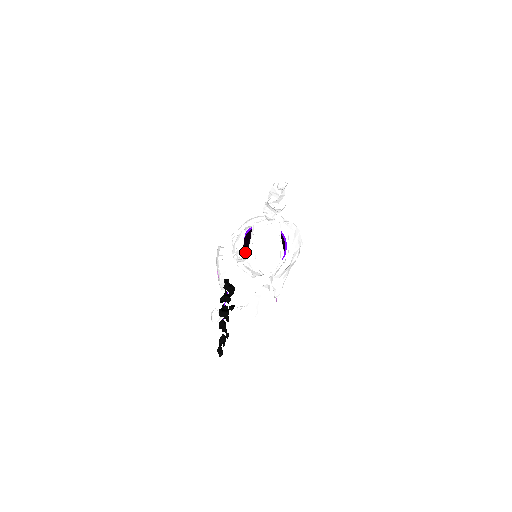
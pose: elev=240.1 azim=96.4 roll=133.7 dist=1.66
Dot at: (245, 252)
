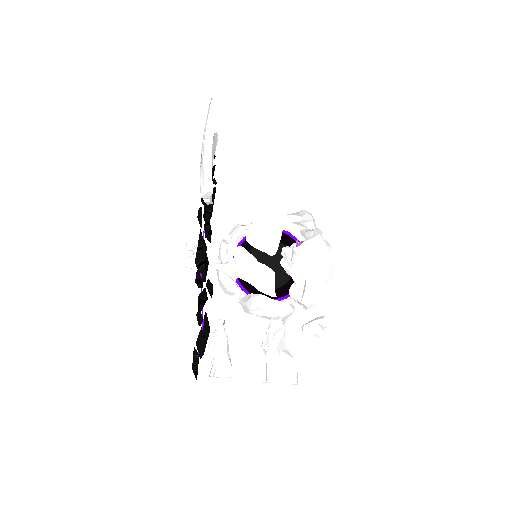
Dot at: occluded
